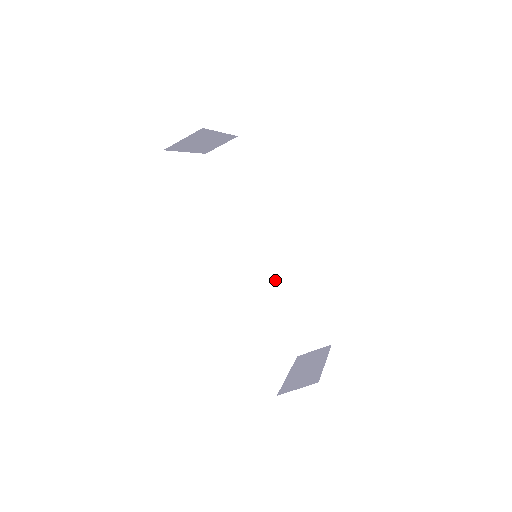
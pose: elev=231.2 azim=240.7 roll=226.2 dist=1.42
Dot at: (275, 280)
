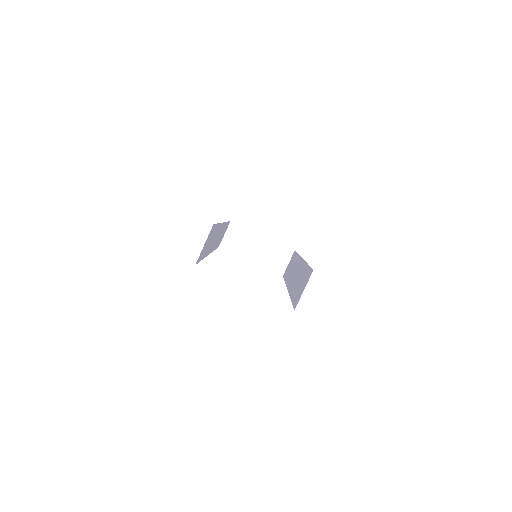
Dot at: occluded
